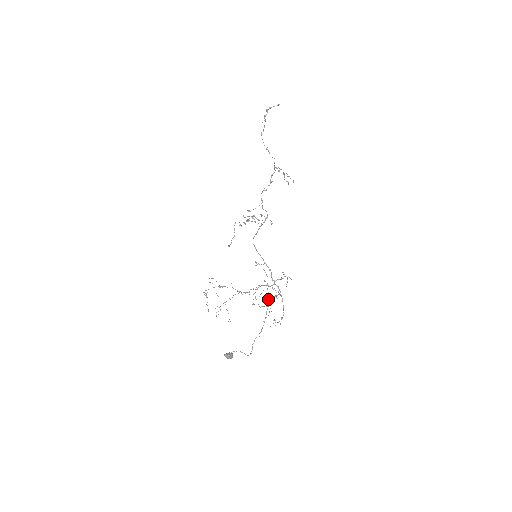
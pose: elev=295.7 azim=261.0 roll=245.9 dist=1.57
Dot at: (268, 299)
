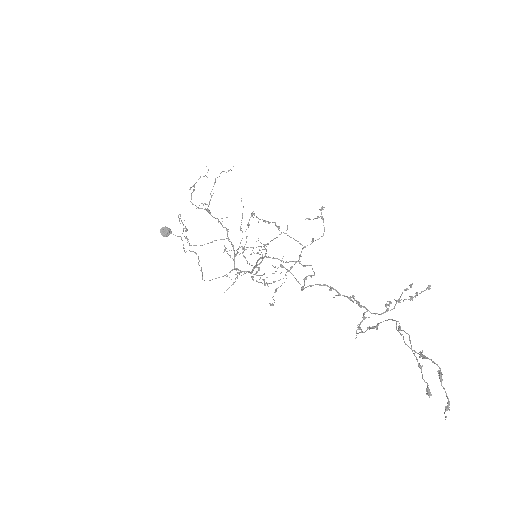
Dot at: (216, 278)
